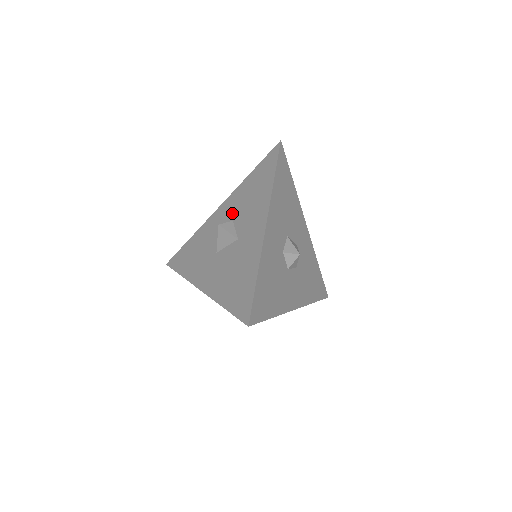
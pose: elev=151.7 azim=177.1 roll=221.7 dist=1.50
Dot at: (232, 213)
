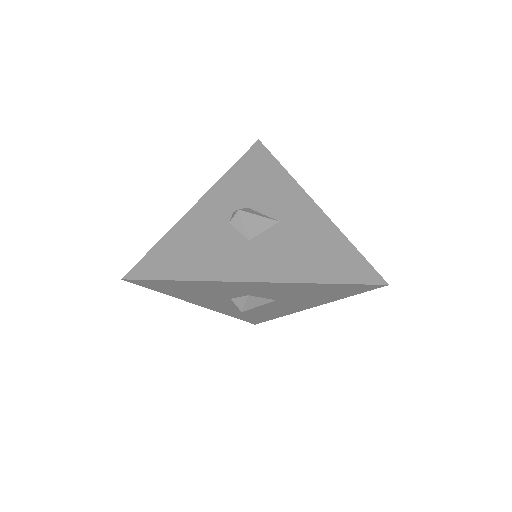
Dot at: (239, 201)
